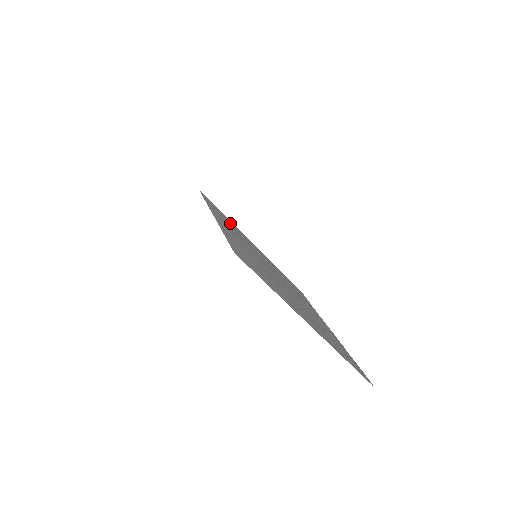
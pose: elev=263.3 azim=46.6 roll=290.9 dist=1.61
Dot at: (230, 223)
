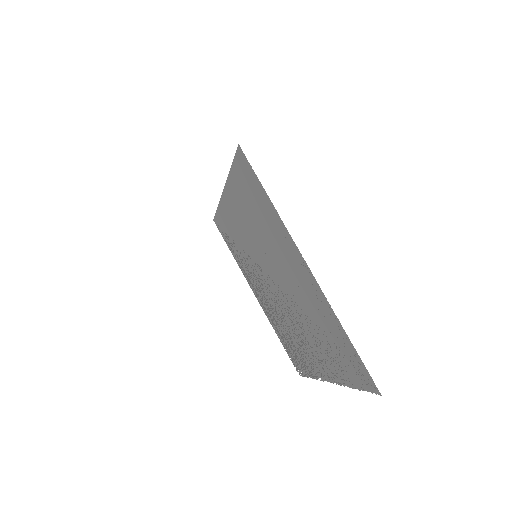
Dot at: (236, 251)
